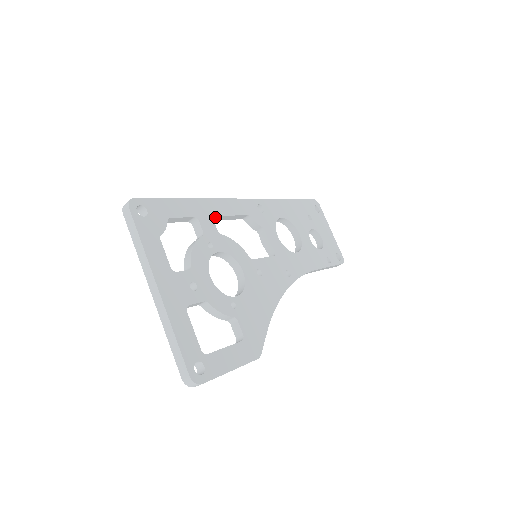
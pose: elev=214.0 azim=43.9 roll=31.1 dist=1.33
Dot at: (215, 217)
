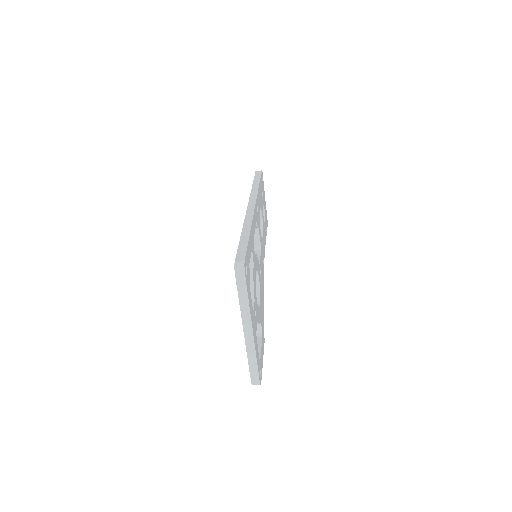
Dot at: occluded
